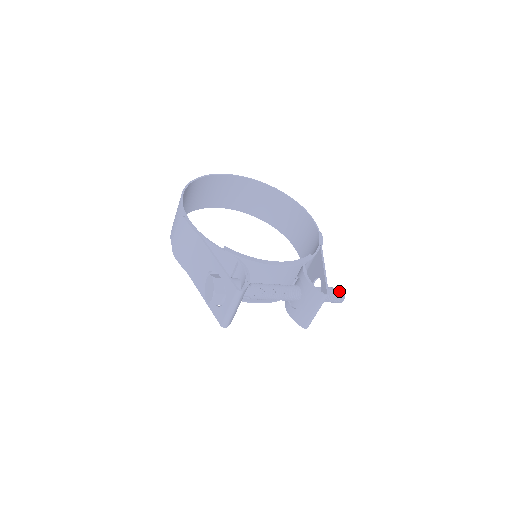
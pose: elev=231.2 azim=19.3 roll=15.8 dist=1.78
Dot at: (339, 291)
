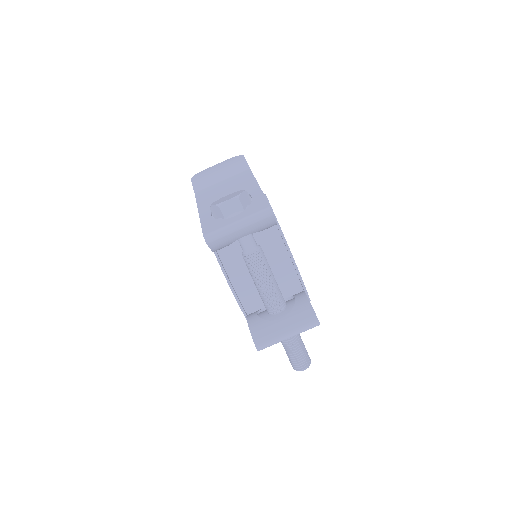
Dot at: (308, 355)
